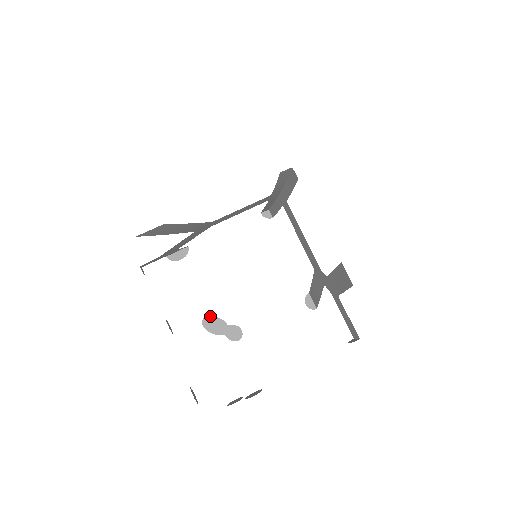
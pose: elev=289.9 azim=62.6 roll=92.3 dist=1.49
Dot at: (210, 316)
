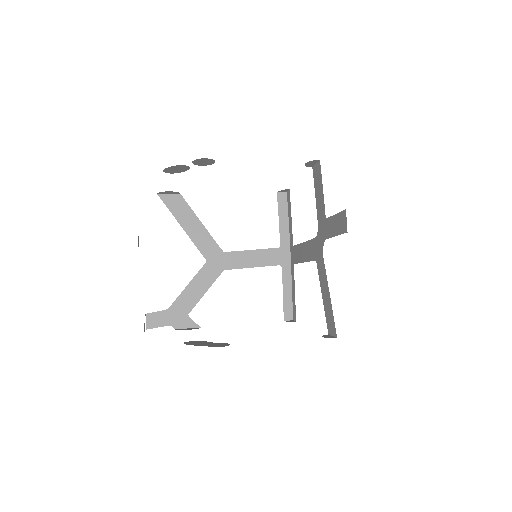
Dot at: (197, 341)
